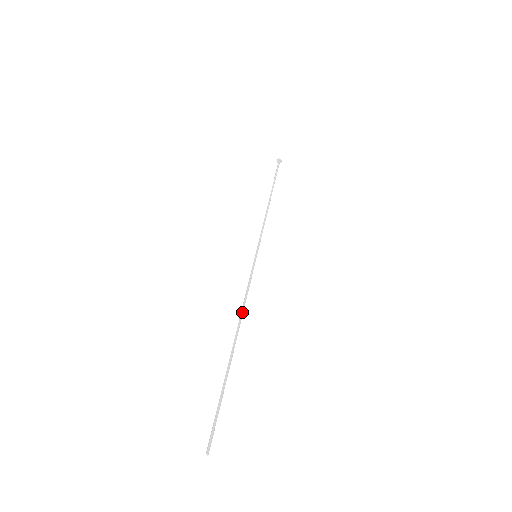
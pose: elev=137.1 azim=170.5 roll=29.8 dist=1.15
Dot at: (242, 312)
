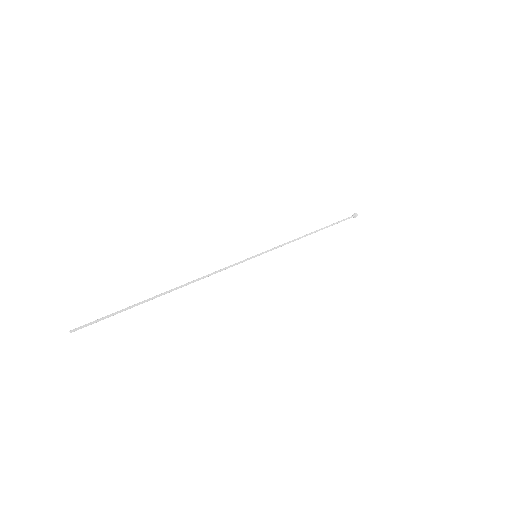
Dot at: (199, 278)
